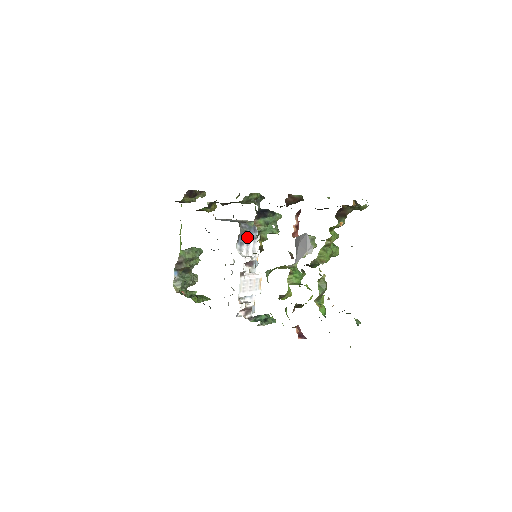
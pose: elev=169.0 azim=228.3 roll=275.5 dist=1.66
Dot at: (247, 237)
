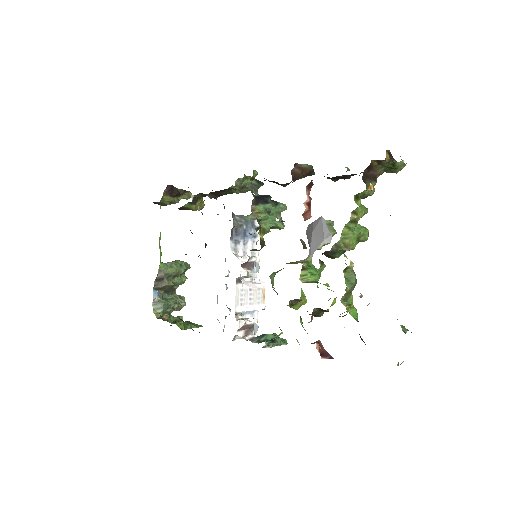
Dot at: (243, 234)
